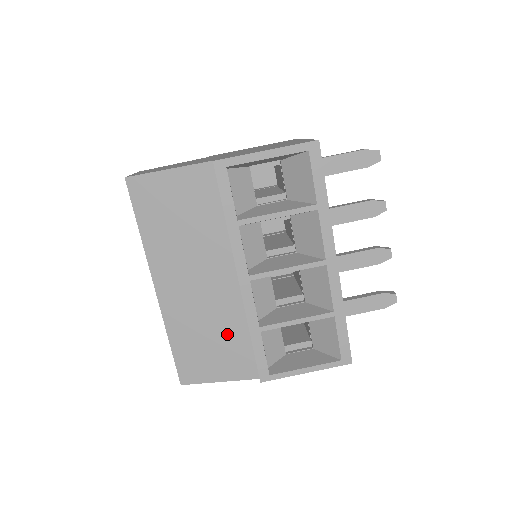
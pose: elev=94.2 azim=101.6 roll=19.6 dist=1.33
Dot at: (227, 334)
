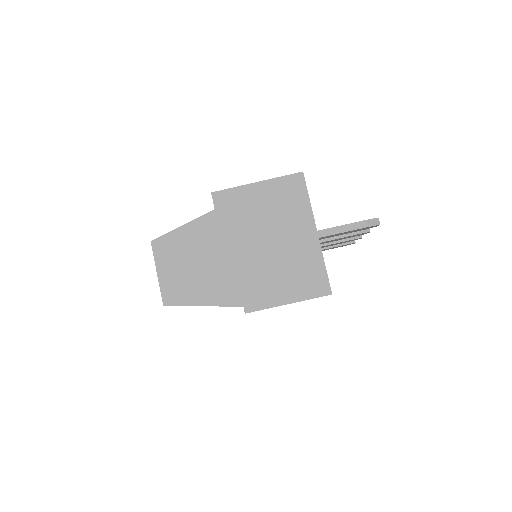
Dot at: occluded
